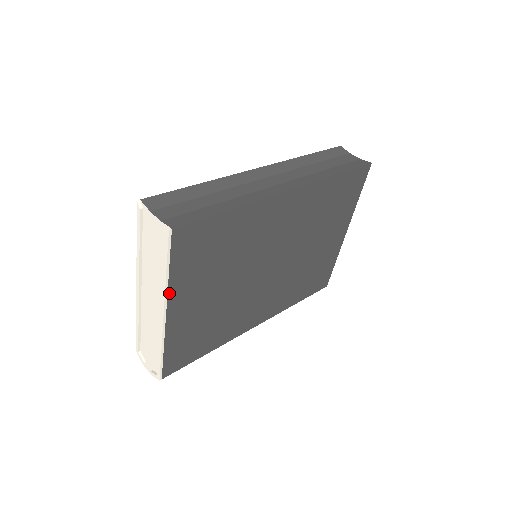
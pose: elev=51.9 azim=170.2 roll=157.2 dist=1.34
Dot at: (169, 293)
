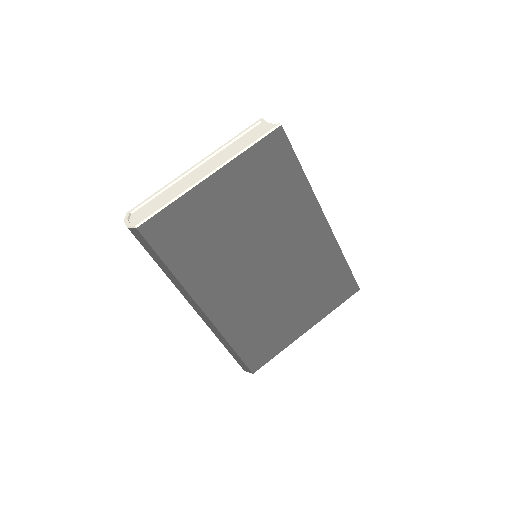
Dot at: (231, 163)
